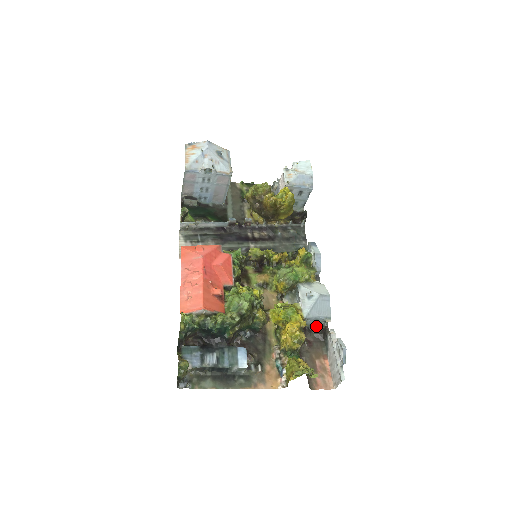
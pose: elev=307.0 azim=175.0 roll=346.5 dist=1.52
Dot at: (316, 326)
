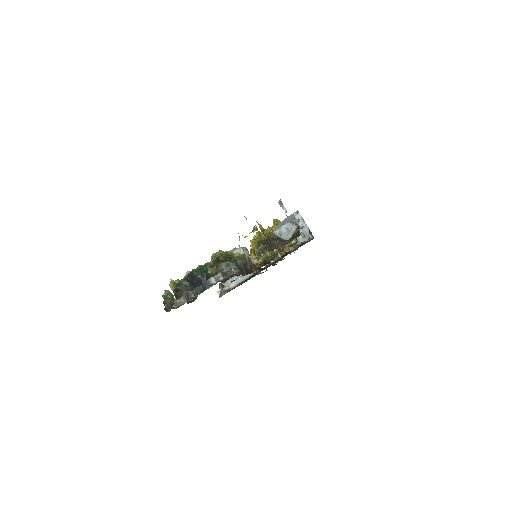
Dot at: (293, 235)
